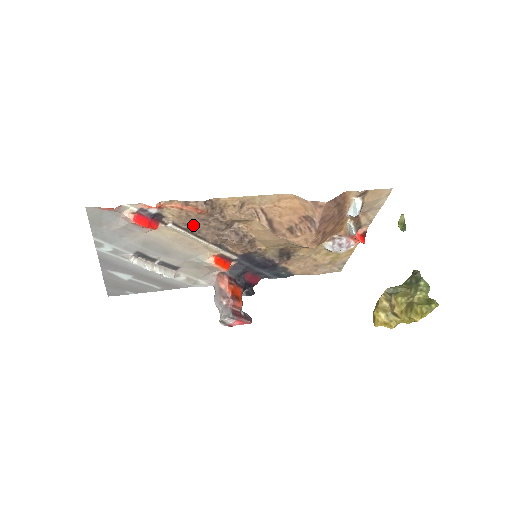
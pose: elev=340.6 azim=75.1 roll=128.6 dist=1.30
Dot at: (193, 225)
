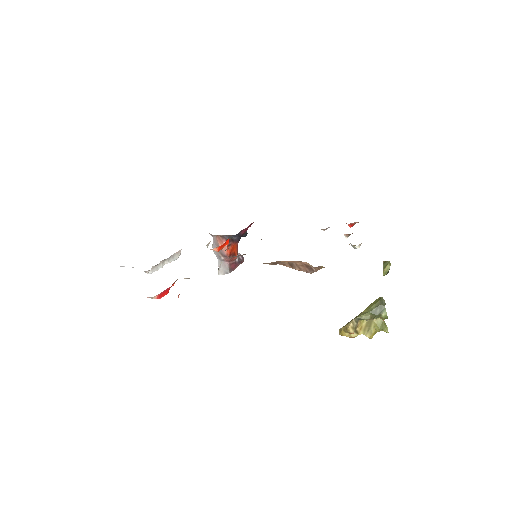
Dot at: occluded
